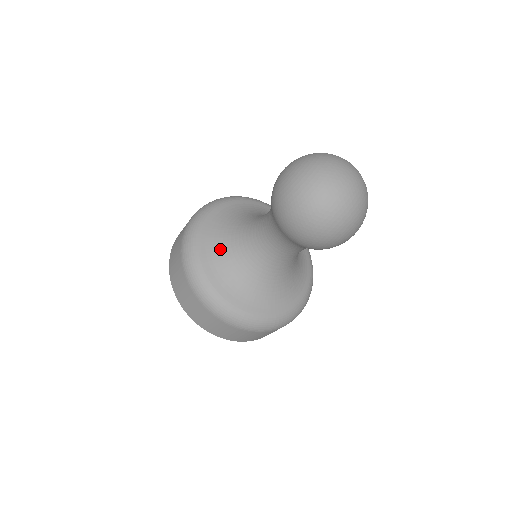
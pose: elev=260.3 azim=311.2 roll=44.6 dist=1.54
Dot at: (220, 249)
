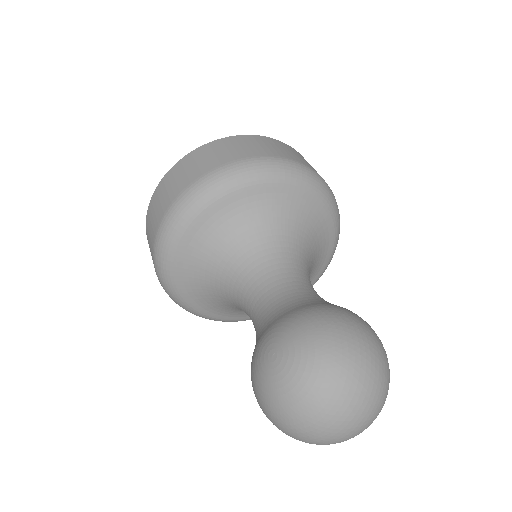
Dot at: (201, 281)
